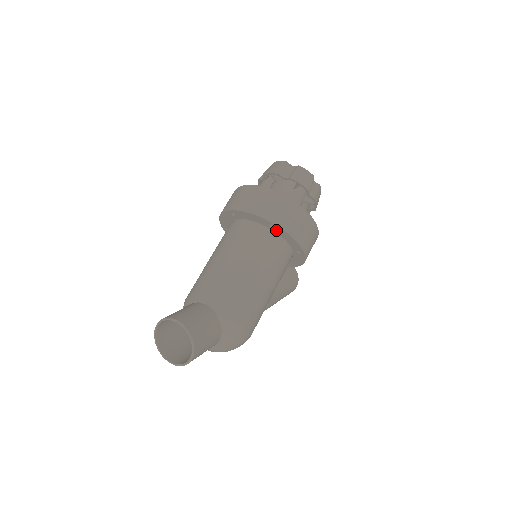
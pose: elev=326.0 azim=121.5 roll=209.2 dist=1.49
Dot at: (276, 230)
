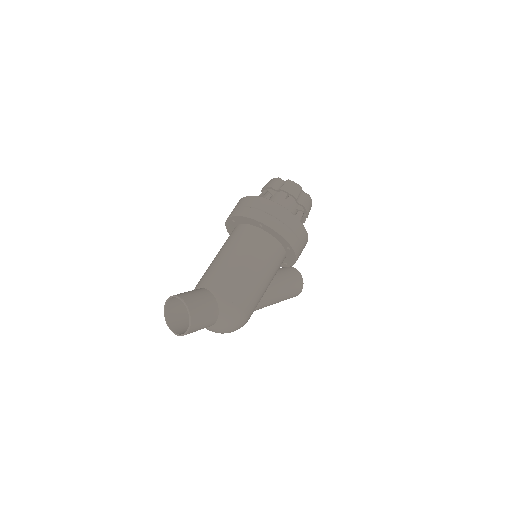
Dot at: (265, 229)
